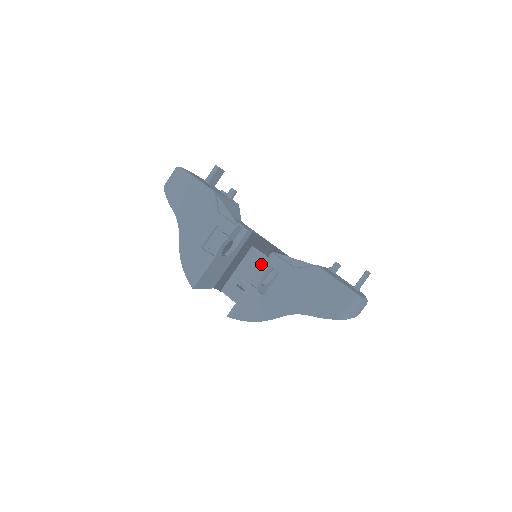
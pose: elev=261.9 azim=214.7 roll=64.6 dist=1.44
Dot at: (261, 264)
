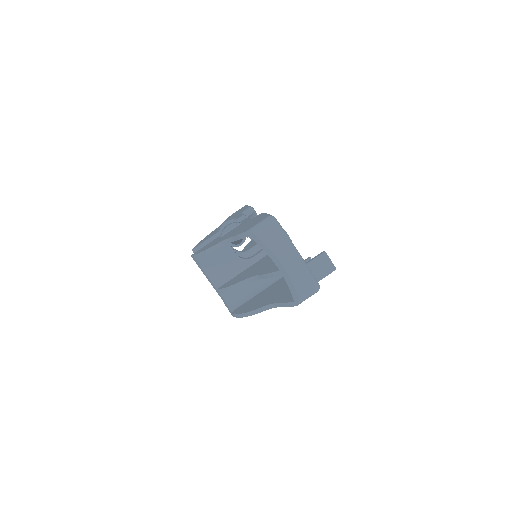
Dot at: occluded
